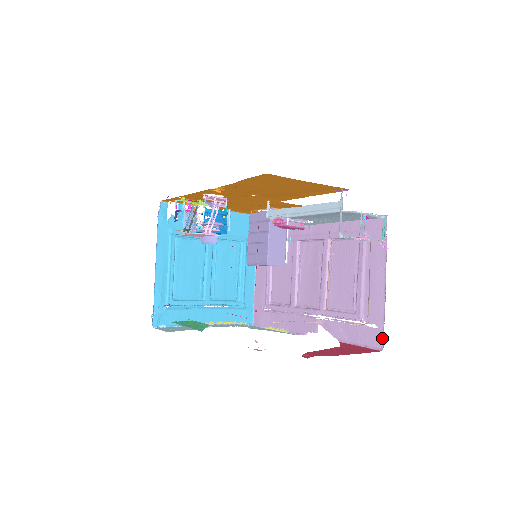
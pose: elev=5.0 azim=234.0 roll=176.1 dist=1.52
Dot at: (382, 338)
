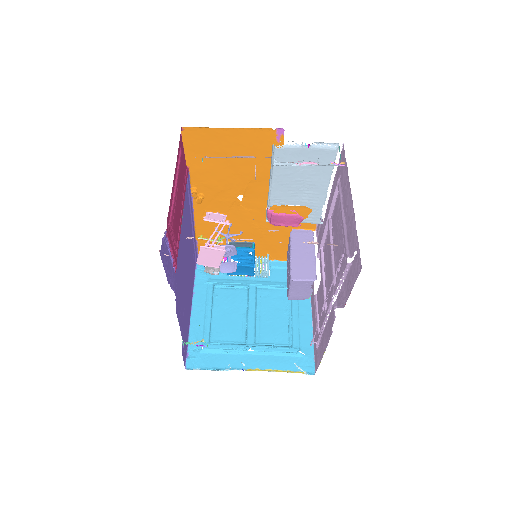
Dot at: (359, 257)
